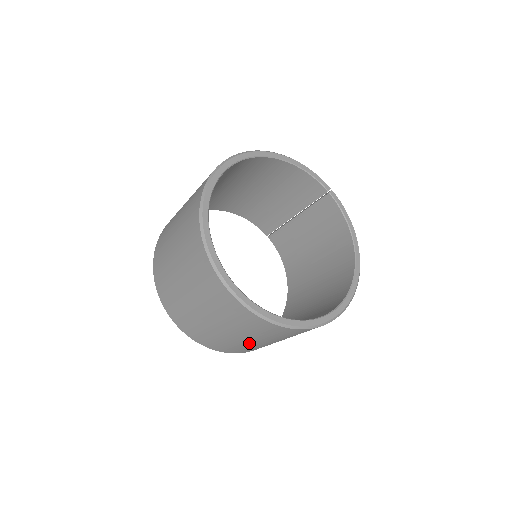
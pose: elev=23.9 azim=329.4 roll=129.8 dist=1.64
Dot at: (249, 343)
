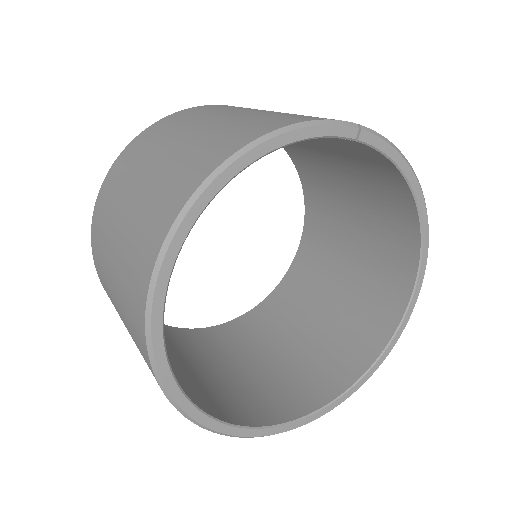
Dot at: occluded
